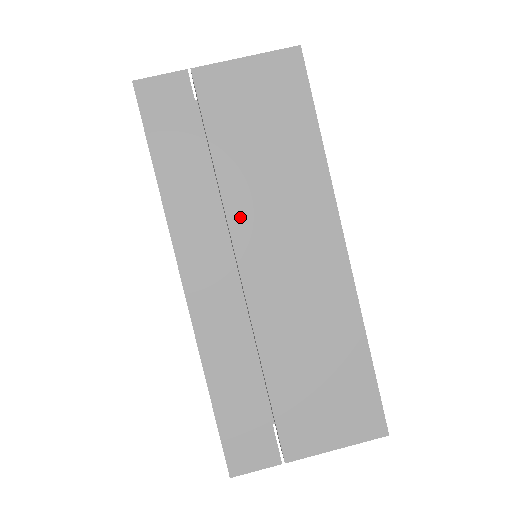
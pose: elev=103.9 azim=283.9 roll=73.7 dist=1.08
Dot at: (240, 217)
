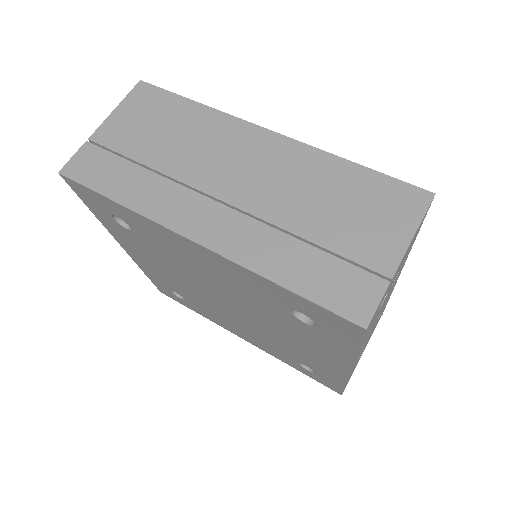
Dot at: (190, 175)
